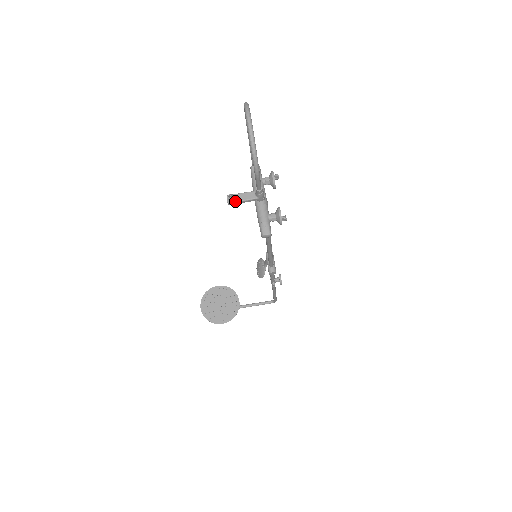
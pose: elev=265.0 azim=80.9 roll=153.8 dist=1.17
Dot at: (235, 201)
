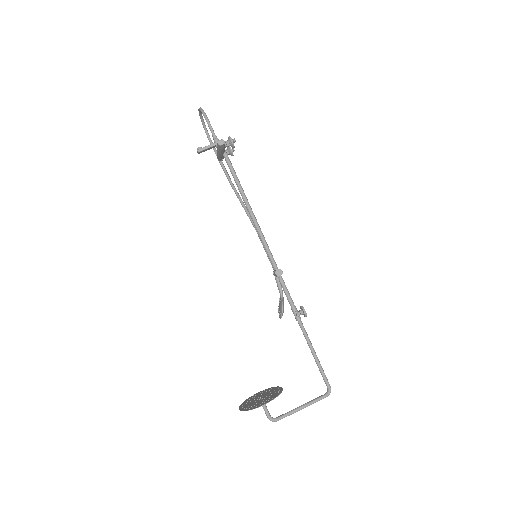
Dot at: (202, 148)
